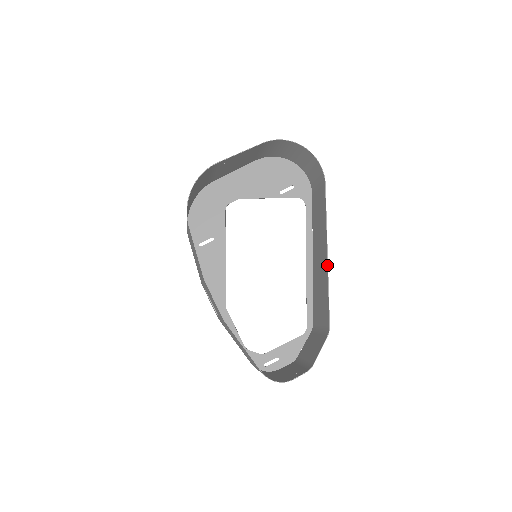
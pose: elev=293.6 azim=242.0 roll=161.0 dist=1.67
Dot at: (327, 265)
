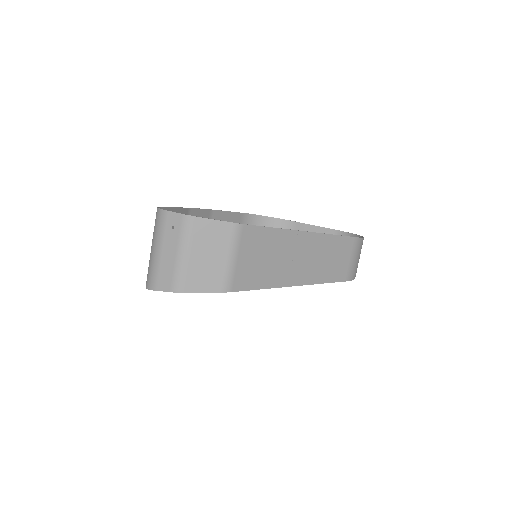
Dot at: (295, 230)
